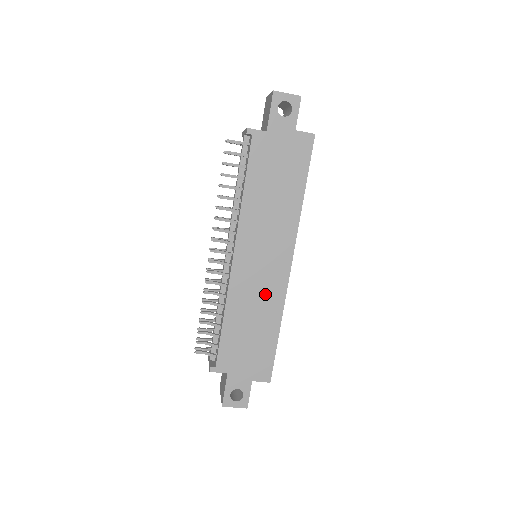
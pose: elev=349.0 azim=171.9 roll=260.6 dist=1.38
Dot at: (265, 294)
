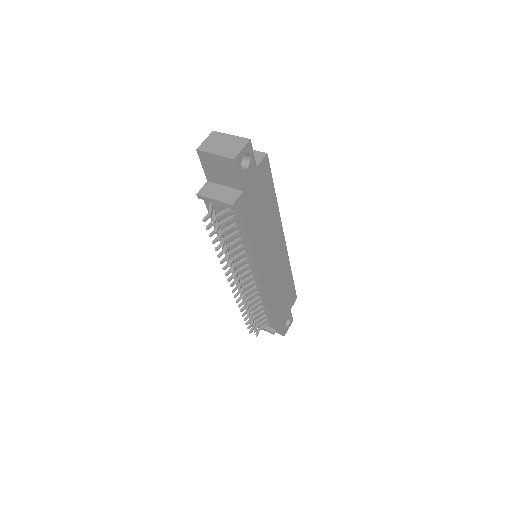
Dot at: (280, 271)
